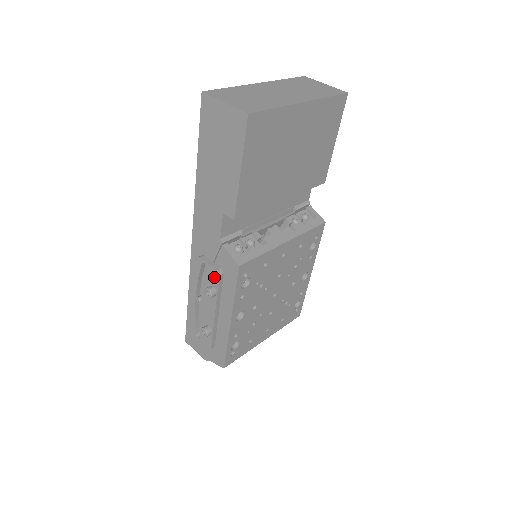
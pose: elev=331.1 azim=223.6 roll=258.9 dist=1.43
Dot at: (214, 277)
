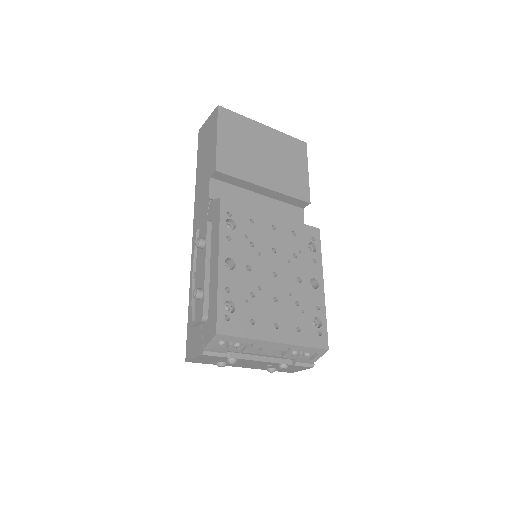
Dot at: (204, 229)
